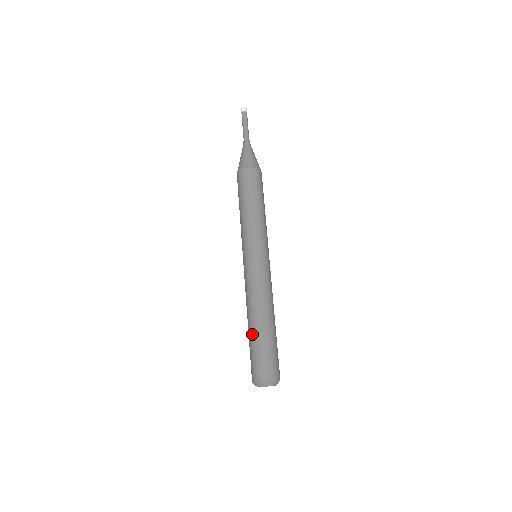
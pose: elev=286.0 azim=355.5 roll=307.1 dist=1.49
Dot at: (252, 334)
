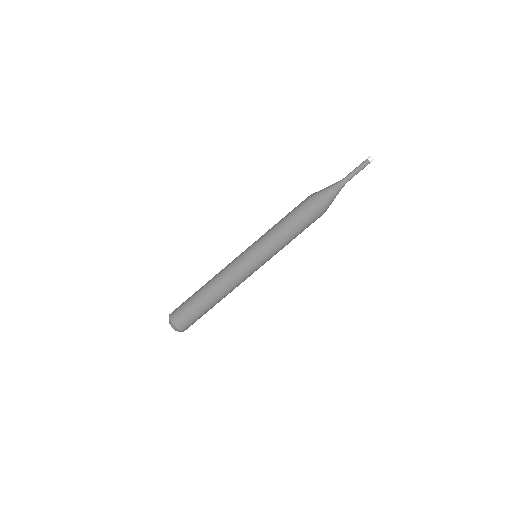
Dot at: occluded
